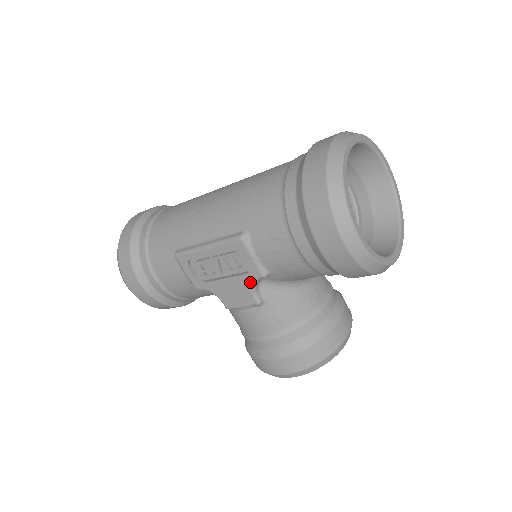
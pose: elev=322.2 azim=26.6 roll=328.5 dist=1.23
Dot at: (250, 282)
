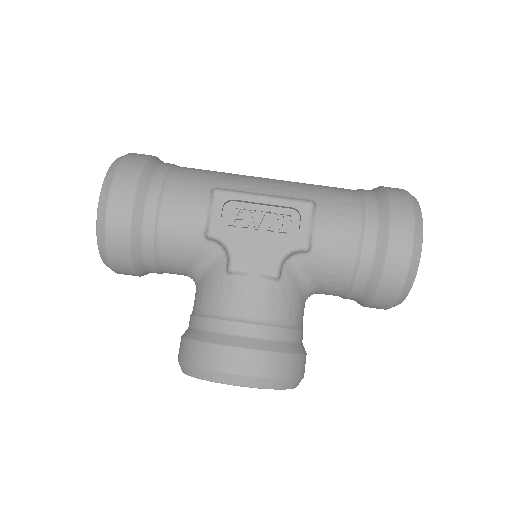
Dot at: (287, 248)
